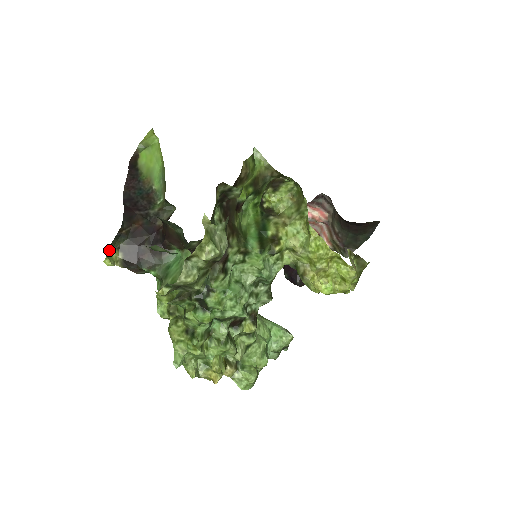
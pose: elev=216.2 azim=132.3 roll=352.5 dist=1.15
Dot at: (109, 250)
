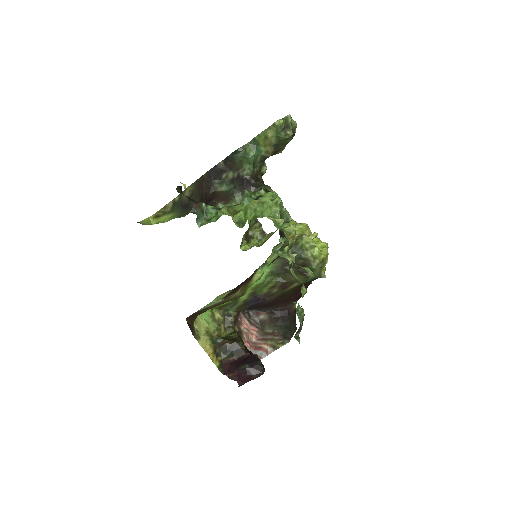
Dot at: (176, 188)
